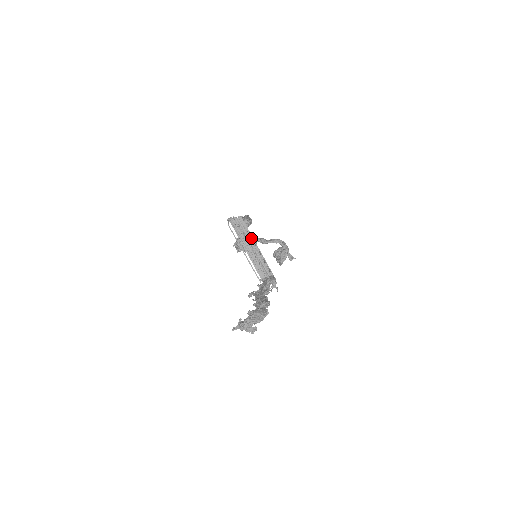
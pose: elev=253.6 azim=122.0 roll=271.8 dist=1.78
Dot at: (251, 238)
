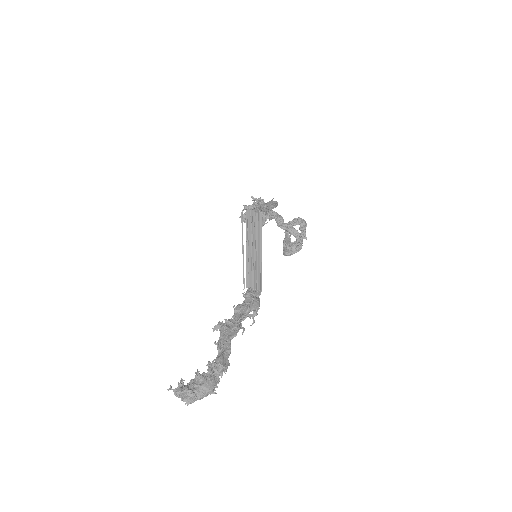
Dot at: (260, 242)
